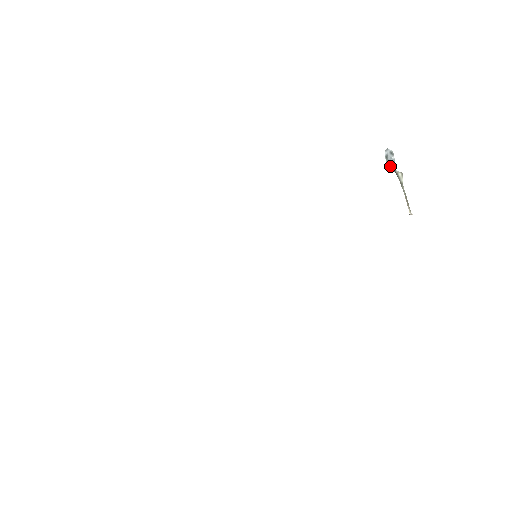
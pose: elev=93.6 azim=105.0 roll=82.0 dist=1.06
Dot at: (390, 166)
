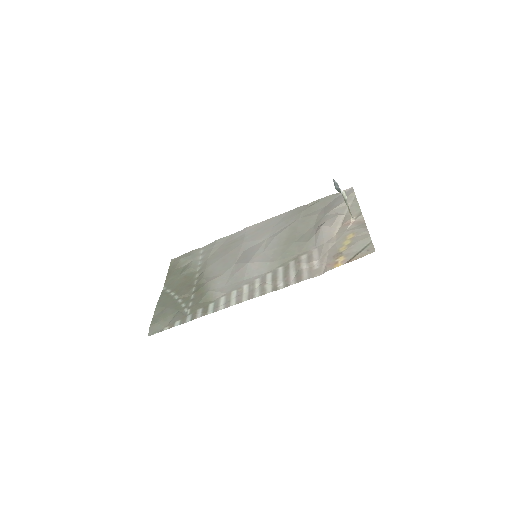
Dot at: (337, 190)
